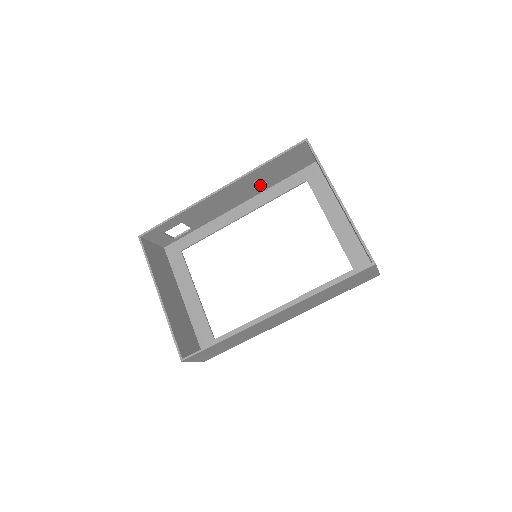
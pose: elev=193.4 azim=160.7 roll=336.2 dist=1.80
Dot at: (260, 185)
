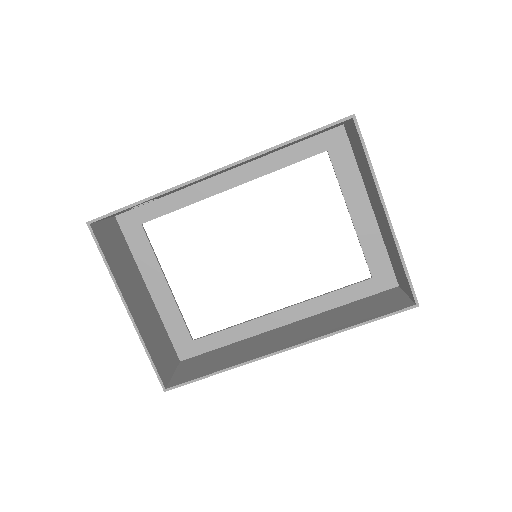
Dot at: occluded
